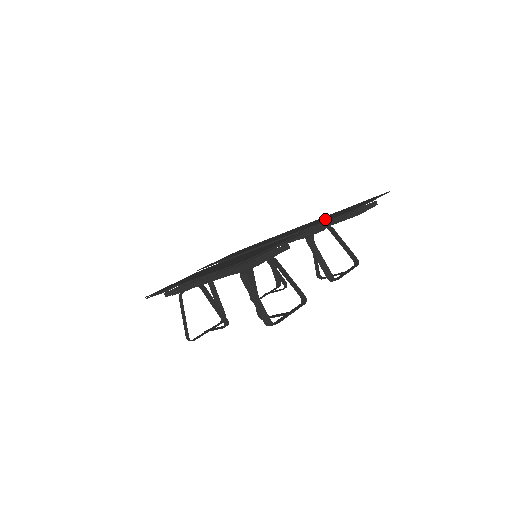
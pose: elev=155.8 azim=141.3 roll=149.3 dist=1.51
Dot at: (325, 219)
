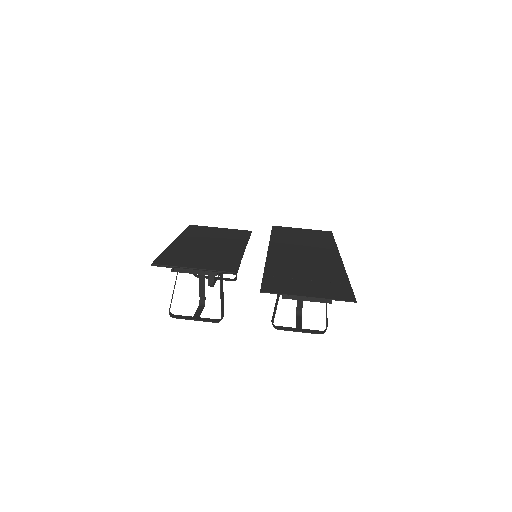
Dot at: (288, 275)
